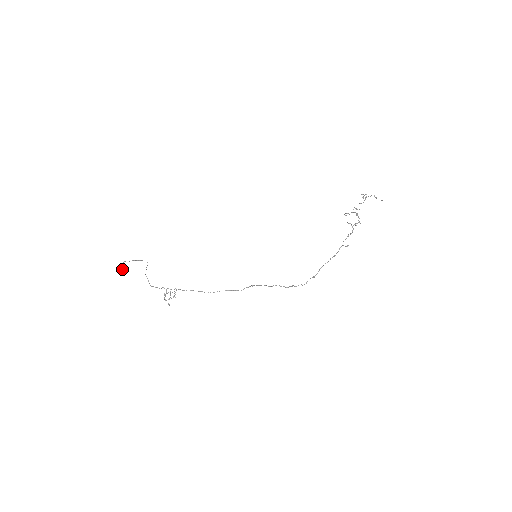
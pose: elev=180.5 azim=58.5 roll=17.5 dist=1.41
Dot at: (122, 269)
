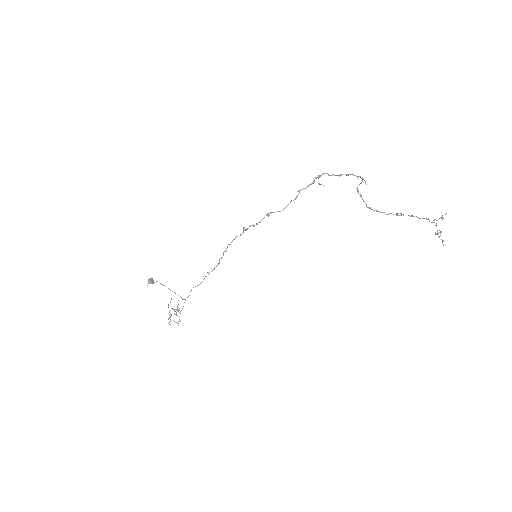
Dot at: (153, 281)
